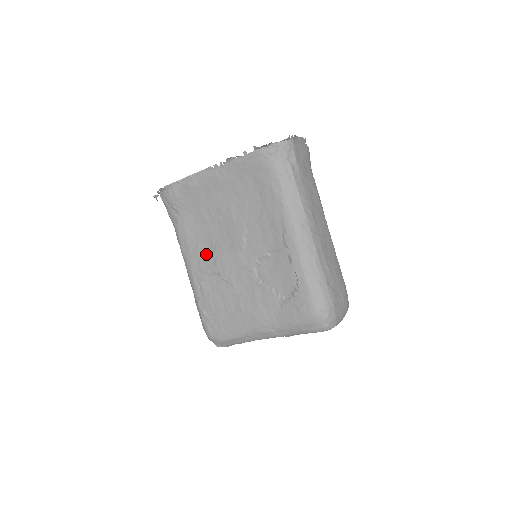
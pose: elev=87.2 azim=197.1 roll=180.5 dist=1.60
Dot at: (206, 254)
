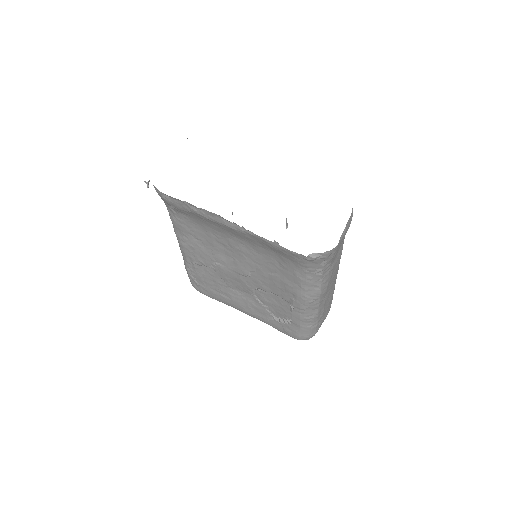
Dot at: (204, 253)
